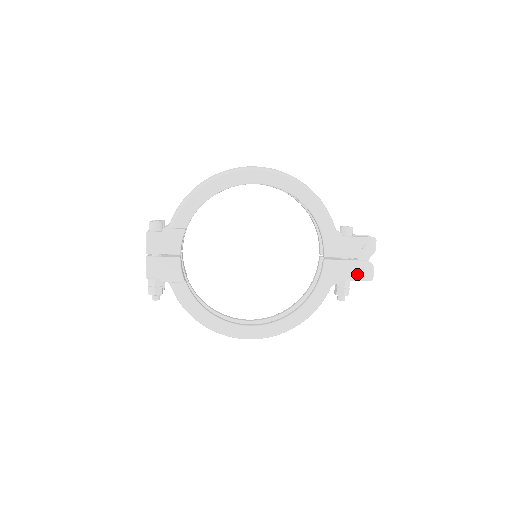
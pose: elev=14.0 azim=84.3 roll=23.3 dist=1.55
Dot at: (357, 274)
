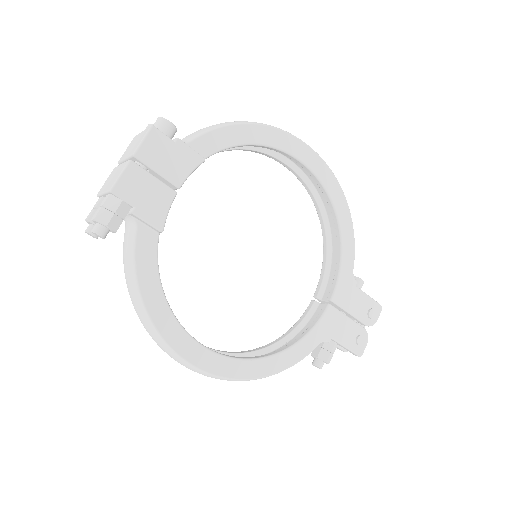
Dot at: (351, 340)
